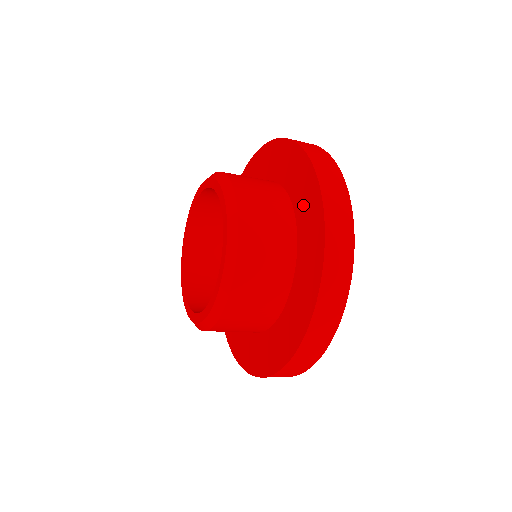
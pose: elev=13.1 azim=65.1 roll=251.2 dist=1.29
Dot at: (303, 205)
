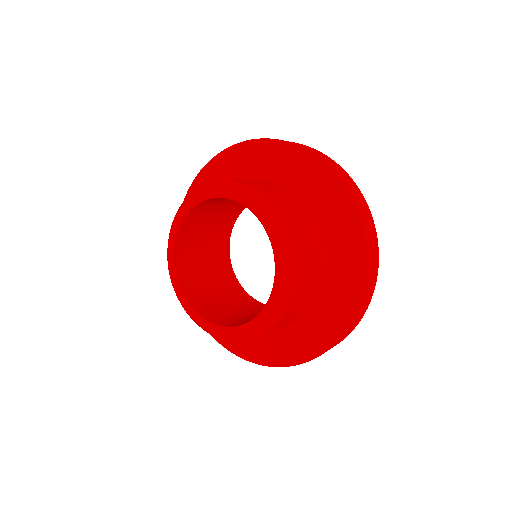
Dot at: (328, 211)
